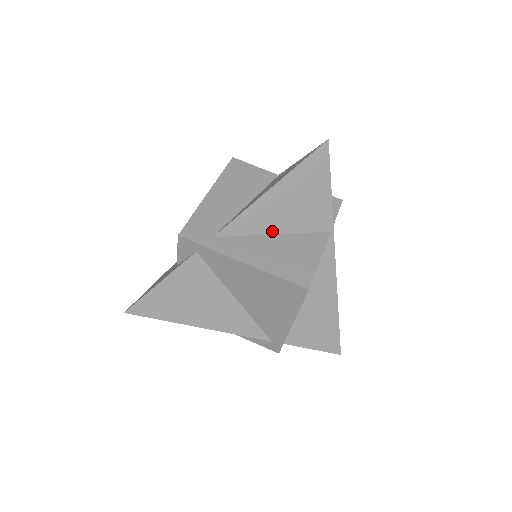
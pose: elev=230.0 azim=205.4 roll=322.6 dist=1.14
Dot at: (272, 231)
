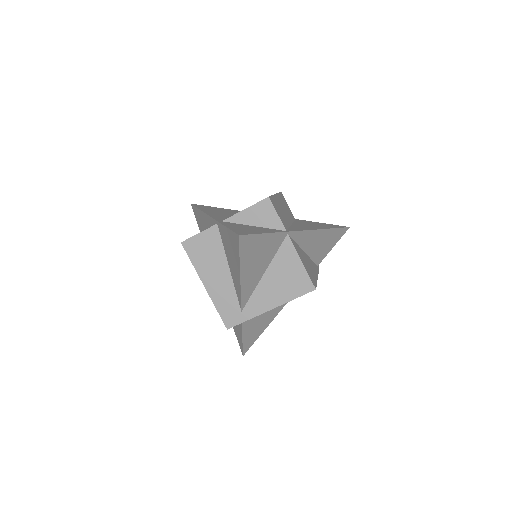
Dot at: (261, 275)
